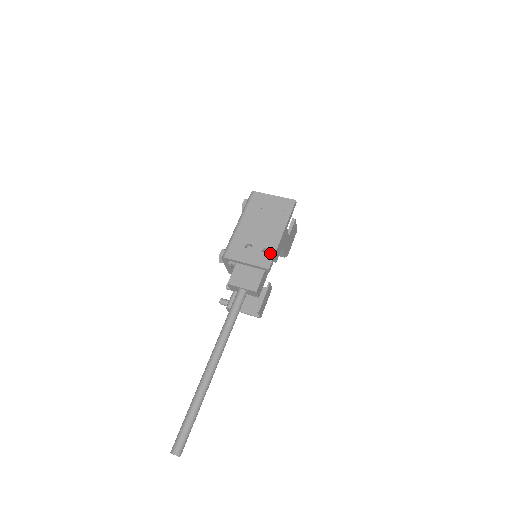
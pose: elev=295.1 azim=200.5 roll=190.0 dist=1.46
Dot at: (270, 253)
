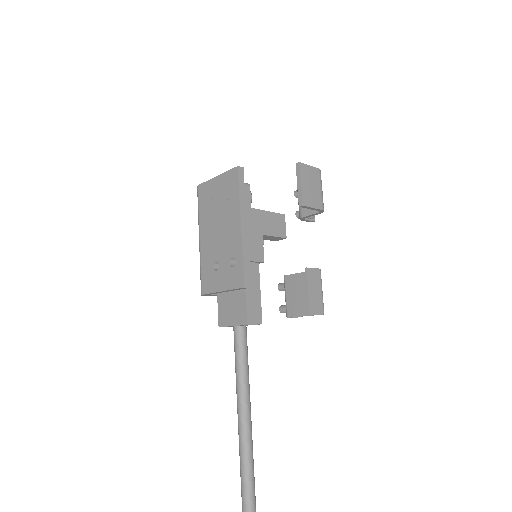
Dot at: (238, 263)
